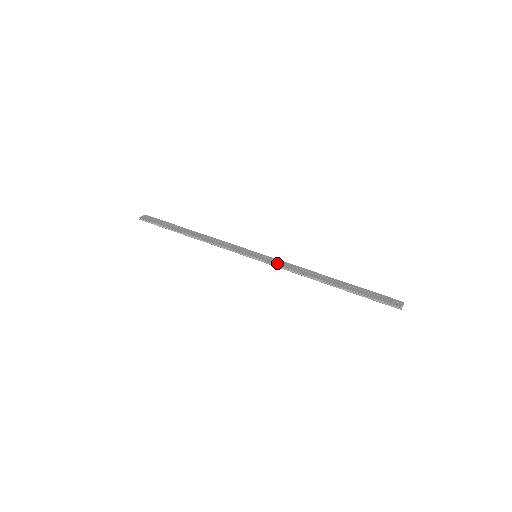
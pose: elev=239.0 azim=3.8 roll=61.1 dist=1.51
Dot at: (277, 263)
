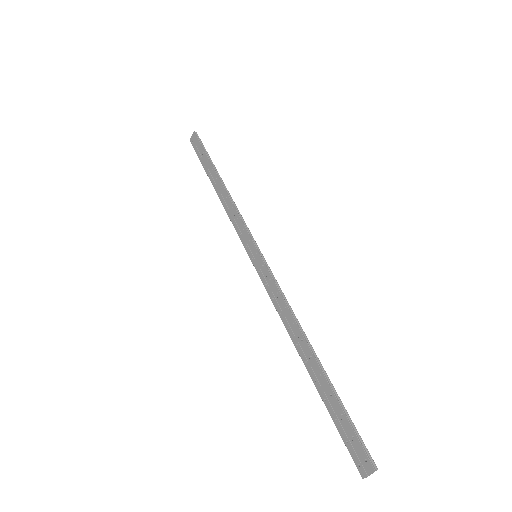
Dot at: (266, 286)
